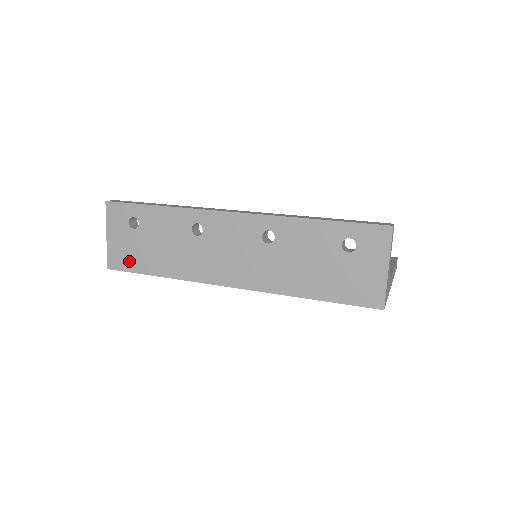
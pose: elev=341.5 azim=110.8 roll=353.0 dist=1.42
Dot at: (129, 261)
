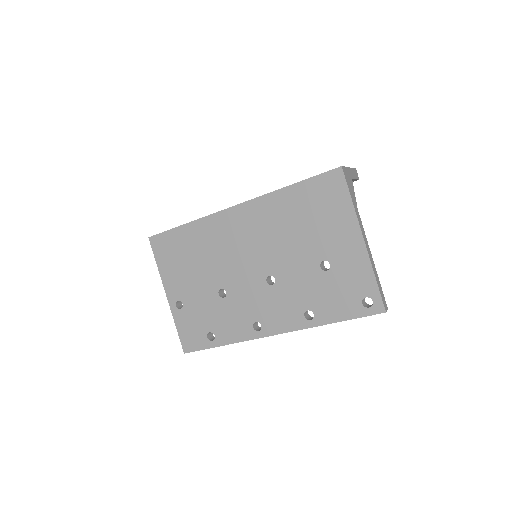
Dot at: occluded
